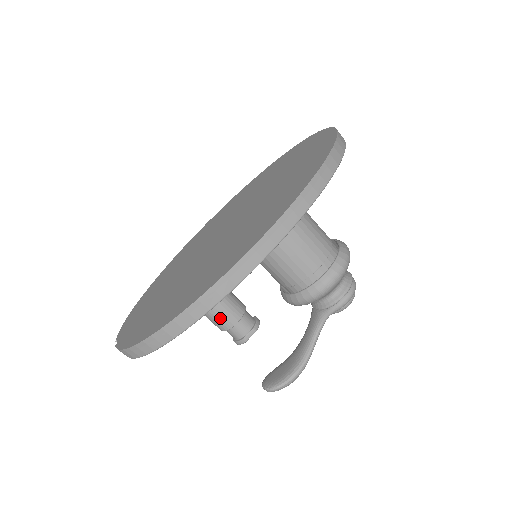
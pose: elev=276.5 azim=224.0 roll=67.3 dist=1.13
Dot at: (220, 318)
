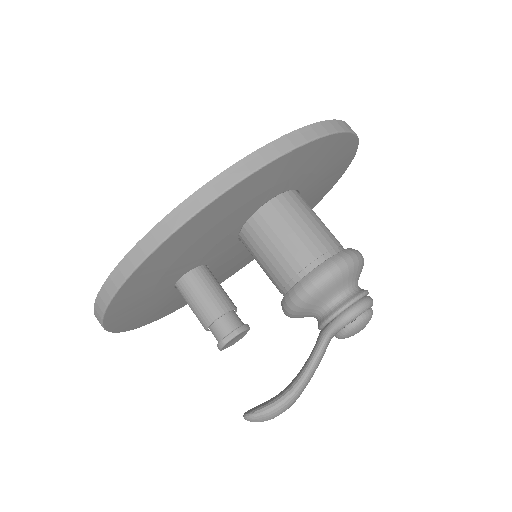
Dot at: (201, 310)
